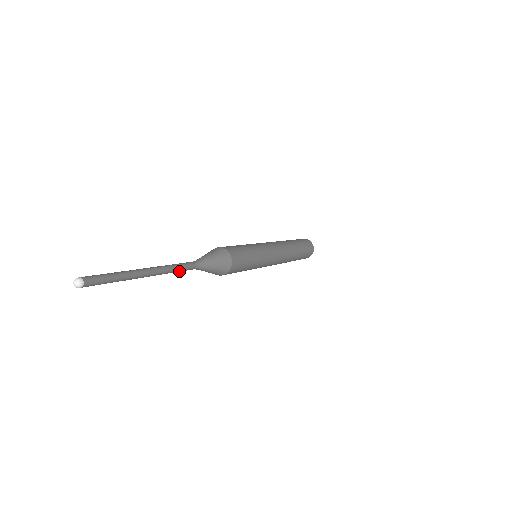
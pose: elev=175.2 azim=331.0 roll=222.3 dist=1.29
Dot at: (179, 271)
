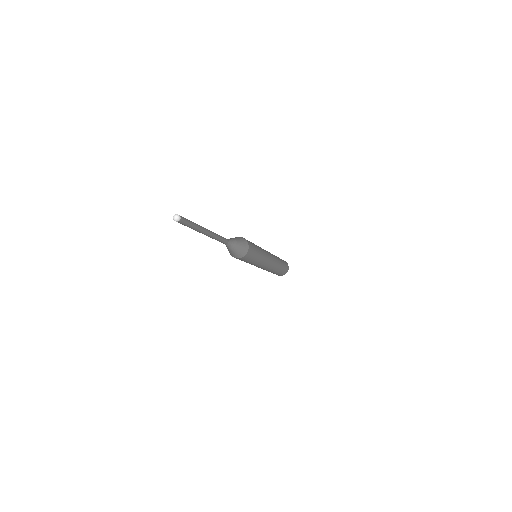
Dot at: (218, 240)
